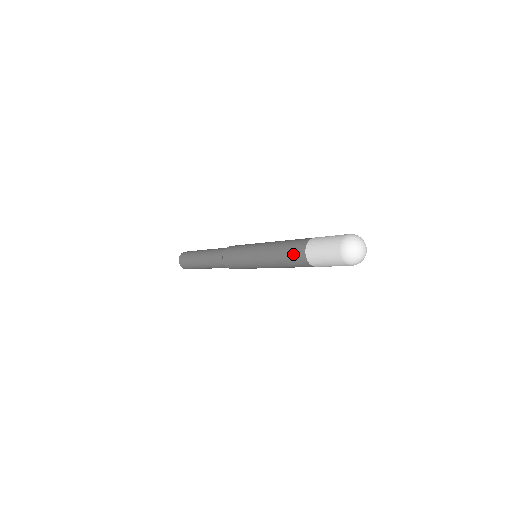
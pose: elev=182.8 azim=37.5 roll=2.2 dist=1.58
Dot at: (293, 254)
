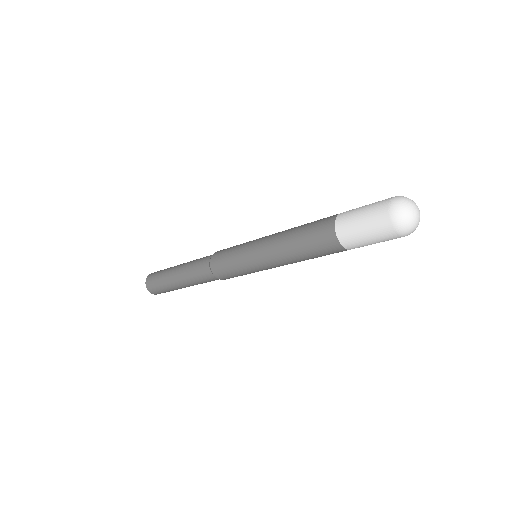
Dot at: (317, 226)
